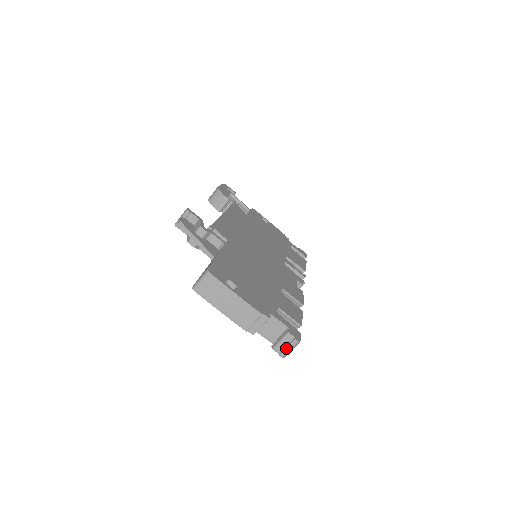
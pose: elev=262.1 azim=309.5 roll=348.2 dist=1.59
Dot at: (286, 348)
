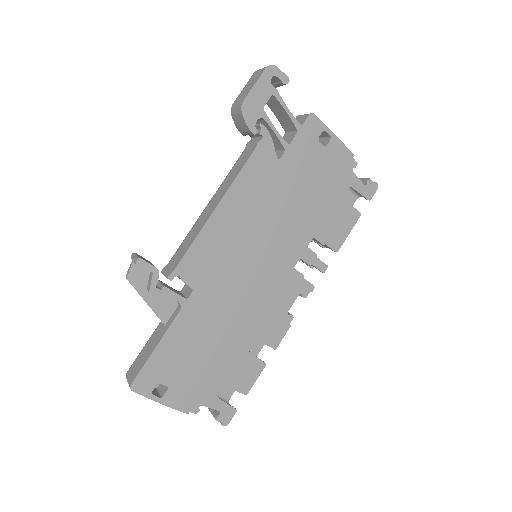
Dot at: occluded
